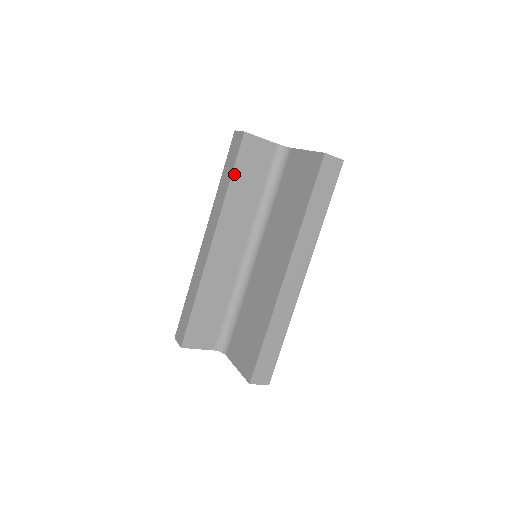
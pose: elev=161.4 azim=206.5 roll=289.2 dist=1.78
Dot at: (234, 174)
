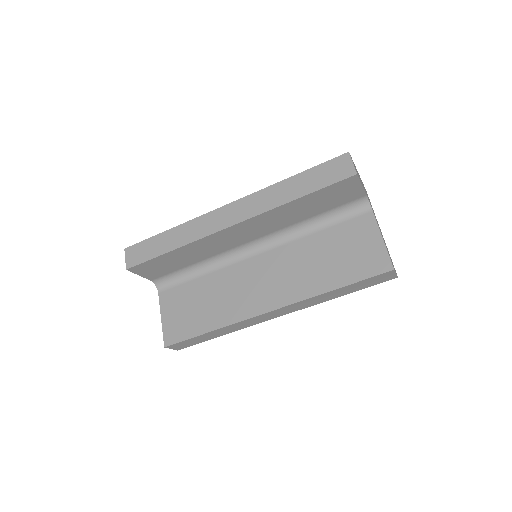
Dot at: (310, 195)
